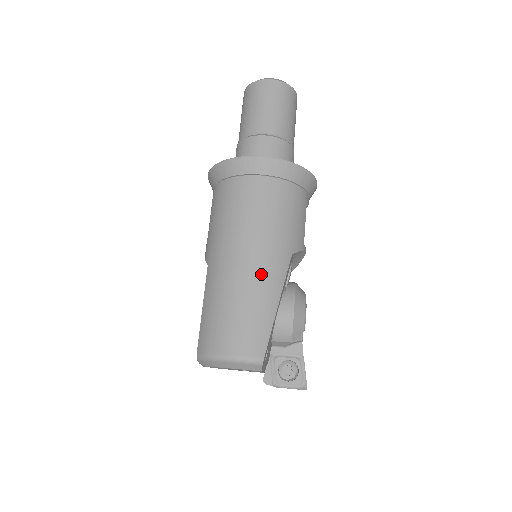
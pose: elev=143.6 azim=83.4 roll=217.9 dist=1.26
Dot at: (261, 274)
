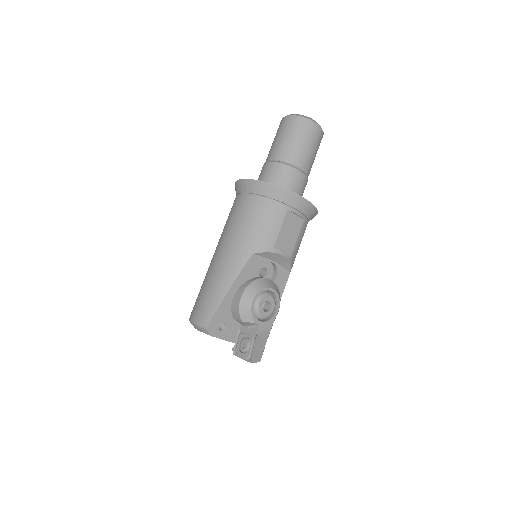
Dot at: (223, 266)
